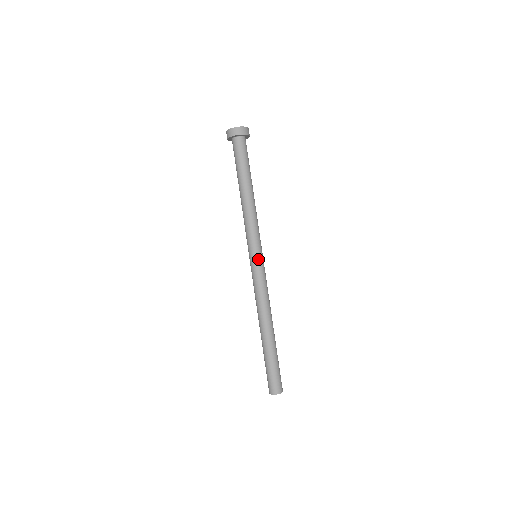
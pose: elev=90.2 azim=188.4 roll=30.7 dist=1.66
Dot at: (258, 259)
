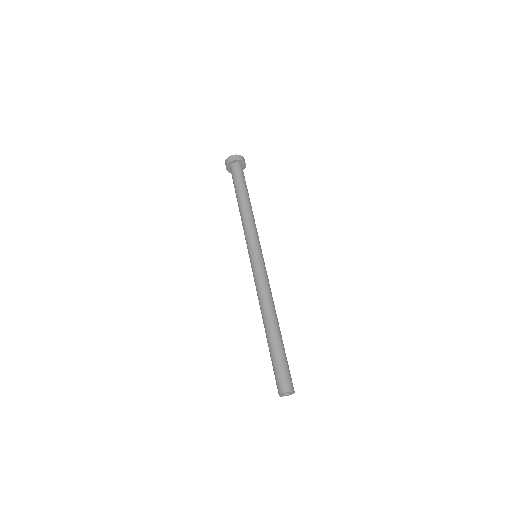
Dot at: (257, 255)
